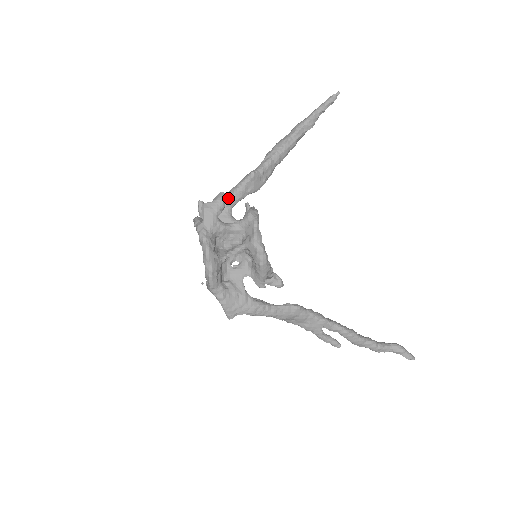
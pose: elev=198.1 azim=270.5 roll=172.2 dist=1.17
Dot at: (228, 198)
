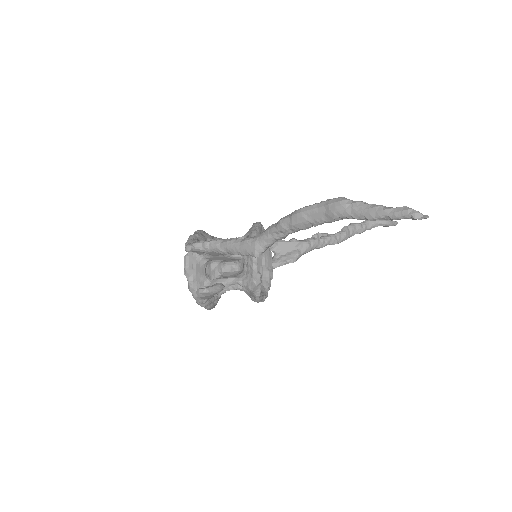
Dot at: (224, 254)
